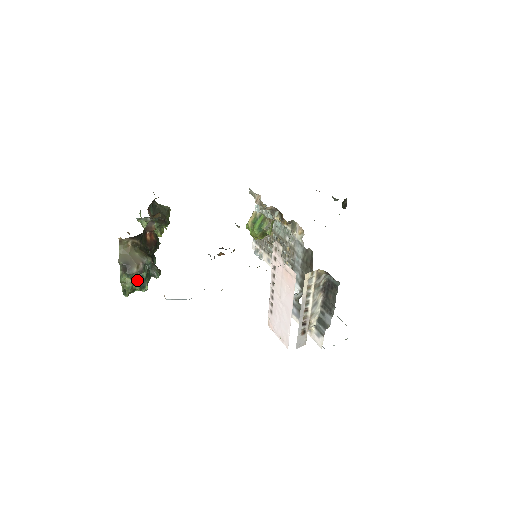
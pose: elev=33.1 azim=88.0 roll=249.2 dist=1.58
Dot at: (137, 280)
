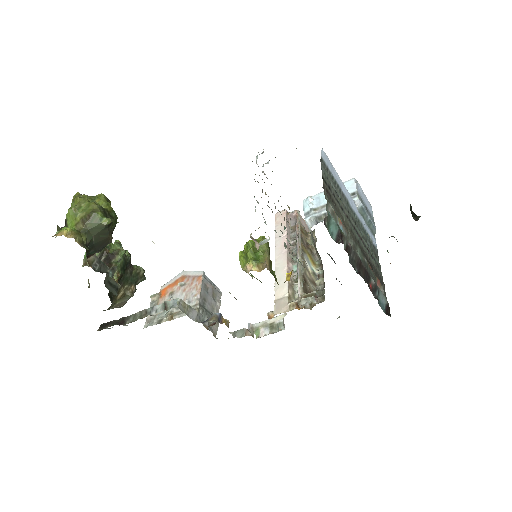
Dot at: occluded
